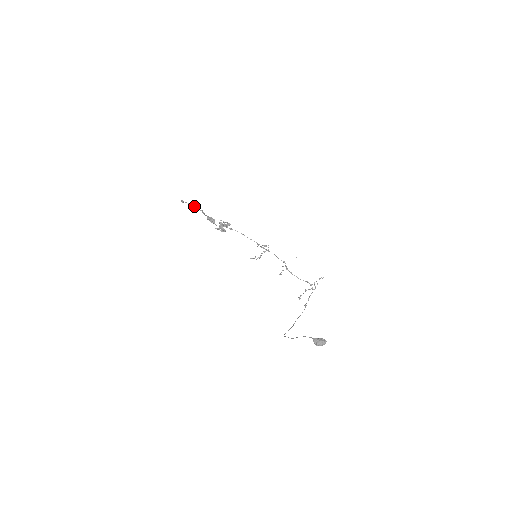
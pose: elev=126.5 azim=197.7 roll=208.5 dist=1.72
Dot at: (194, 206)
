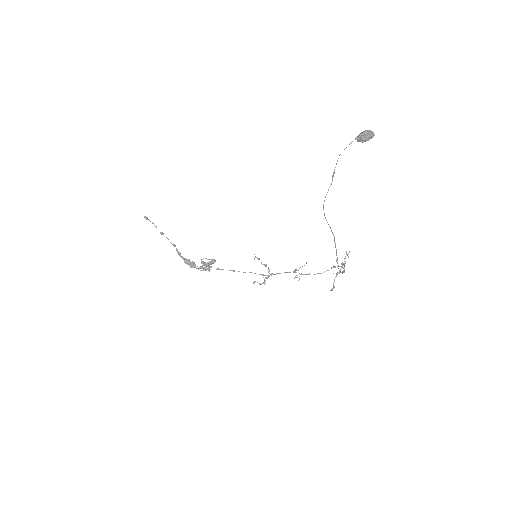
Dot at: (163, 233)
